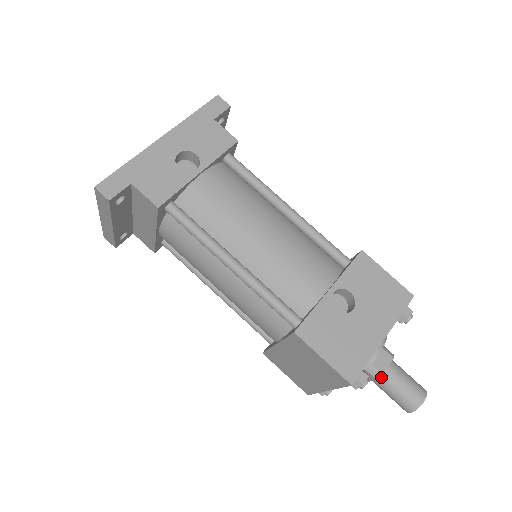
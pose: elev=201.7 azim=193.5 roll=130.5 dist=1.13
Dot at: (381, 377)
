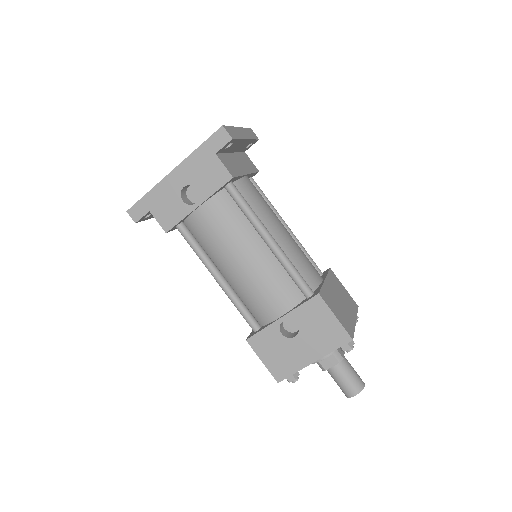
Dot at: (327, 370)
